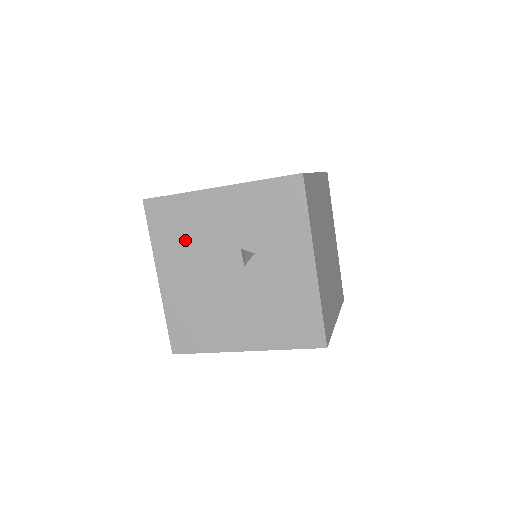
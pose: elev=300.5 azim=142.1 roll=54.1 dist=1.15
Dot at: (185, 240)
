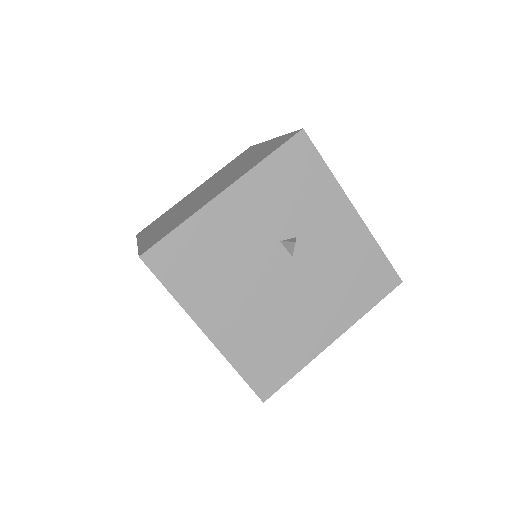
Dot at: (215, 271)
